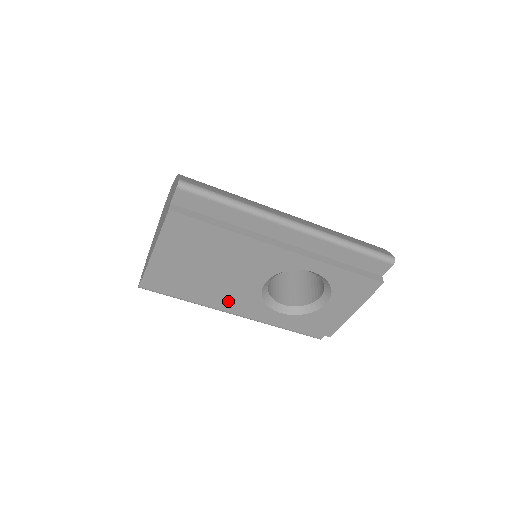
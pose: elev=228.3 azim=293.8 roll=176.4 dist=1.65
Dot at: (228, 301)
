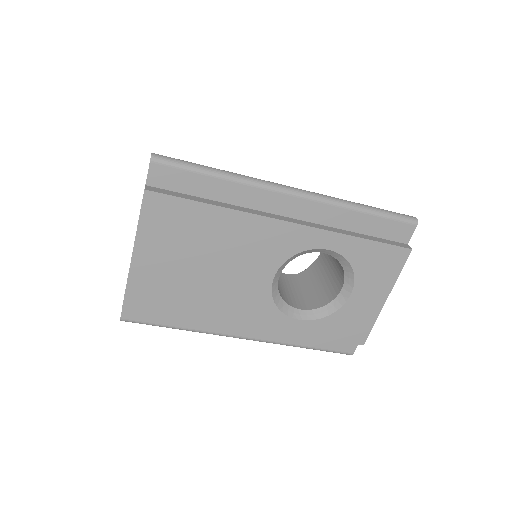
Dot at: (233, 315)
